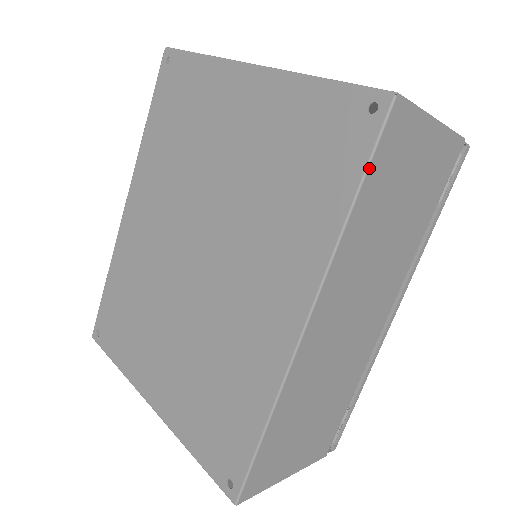
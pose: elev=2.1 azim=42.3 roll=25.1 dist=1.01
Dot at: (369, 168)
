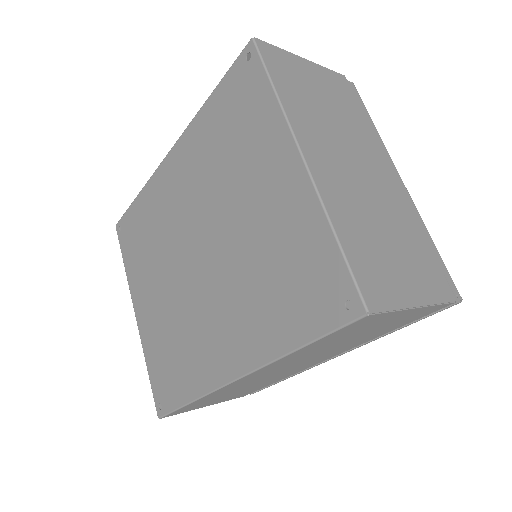
Dot at: (322, 338)
